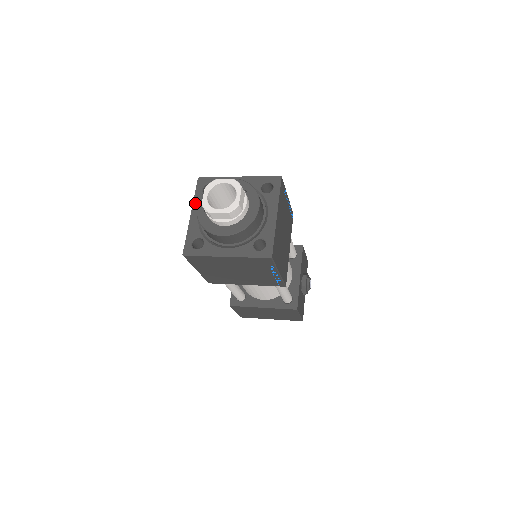
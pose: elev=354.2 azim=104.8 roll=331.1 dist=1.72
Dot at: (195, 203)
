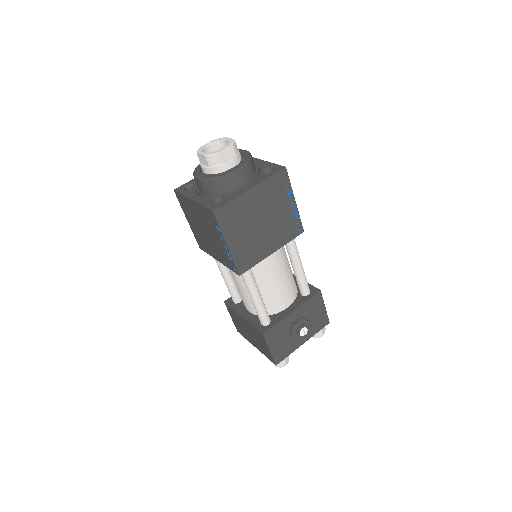
Dot at: occluded
